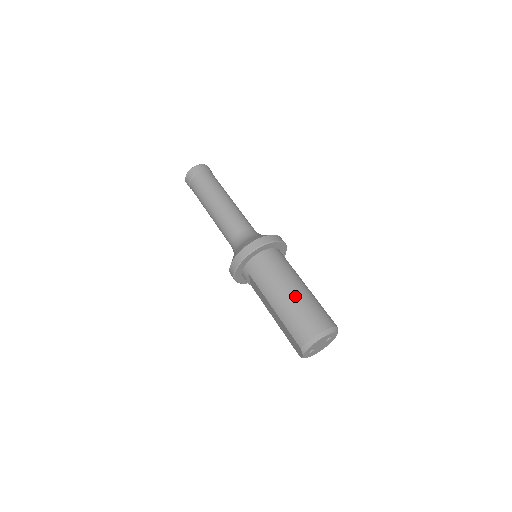
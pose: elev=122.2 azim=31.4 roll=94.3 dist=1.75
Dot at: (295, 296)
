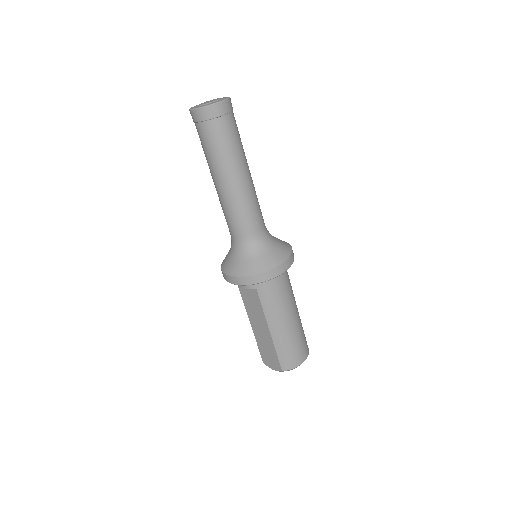
Dot at: (295, 325)
